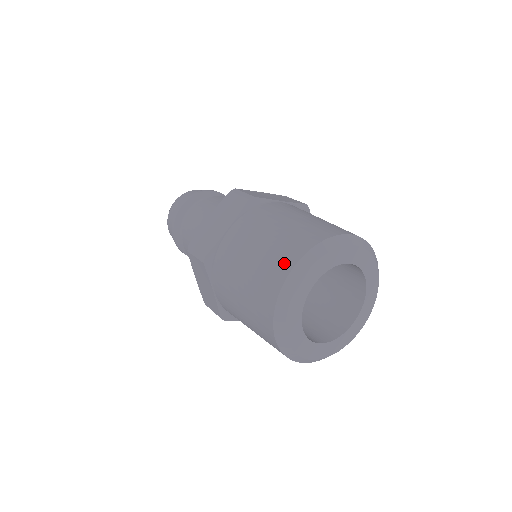
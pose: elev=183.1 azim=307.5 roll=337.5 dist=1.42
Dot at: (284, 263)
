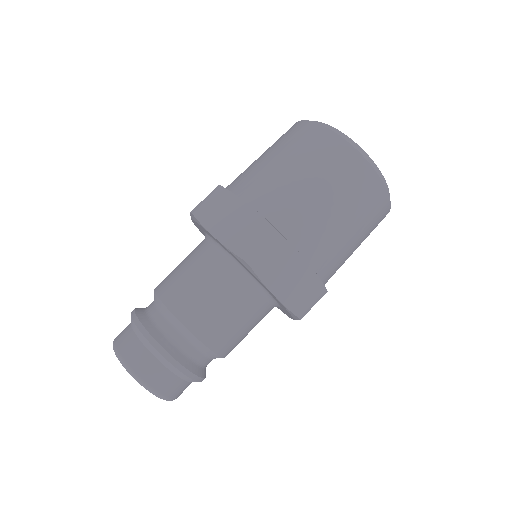
Dot at: occluded
